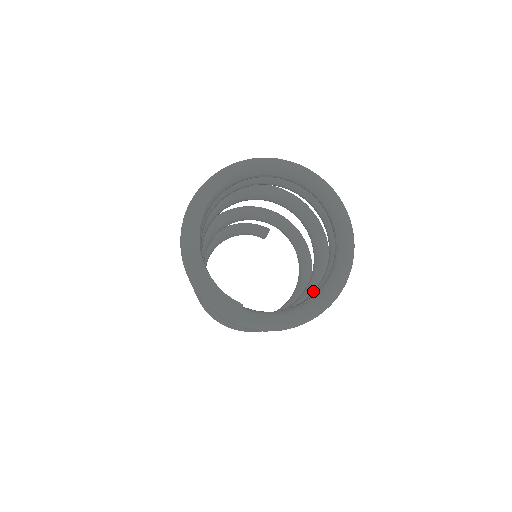
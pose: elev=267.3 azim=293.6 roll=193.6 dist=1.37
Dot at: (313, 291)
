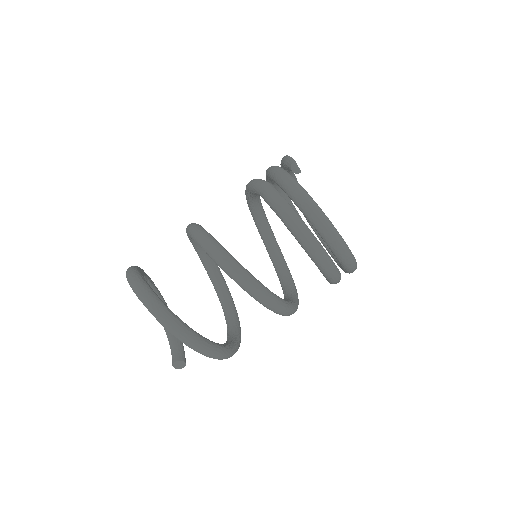
Dot at: occluded
